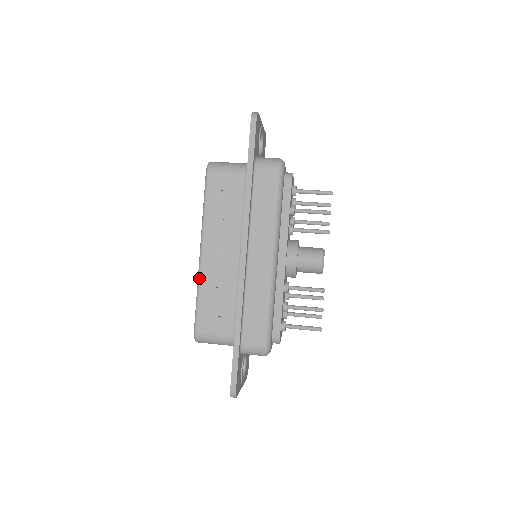
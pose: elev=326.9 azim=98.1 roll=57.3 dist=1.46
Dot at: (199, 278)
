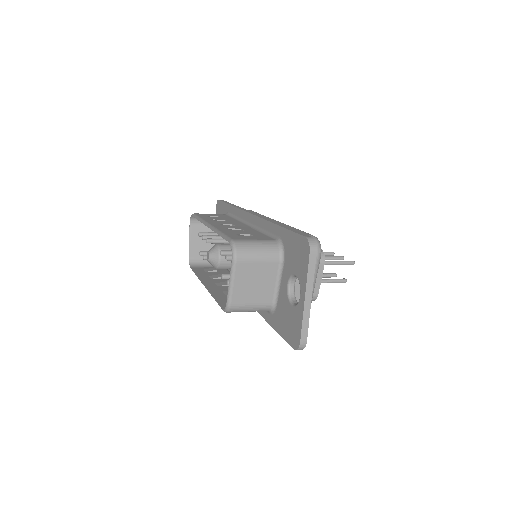
Dot at: (216, 229)
